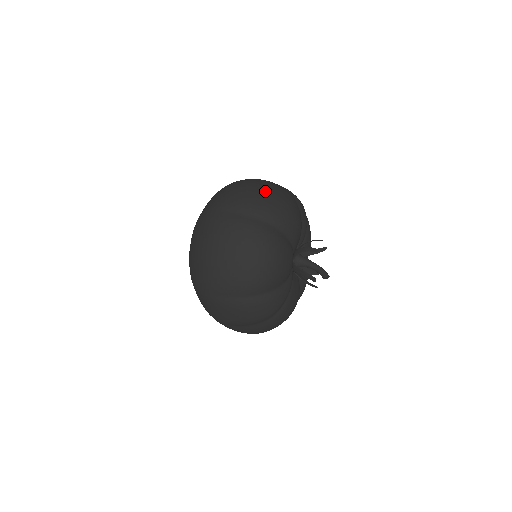
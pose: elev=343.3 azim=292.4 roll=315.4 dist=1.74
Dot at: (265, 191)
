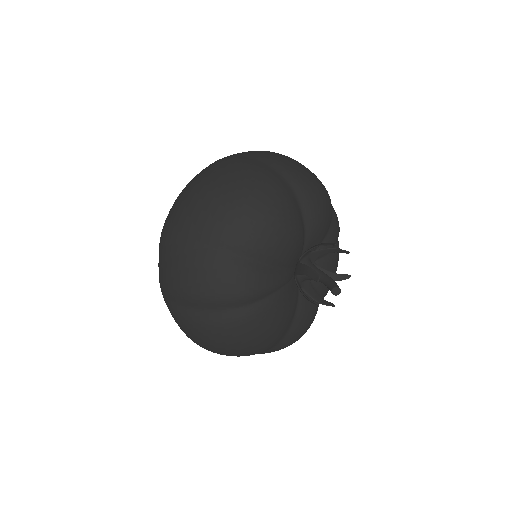
Dot at: (298, 162)
